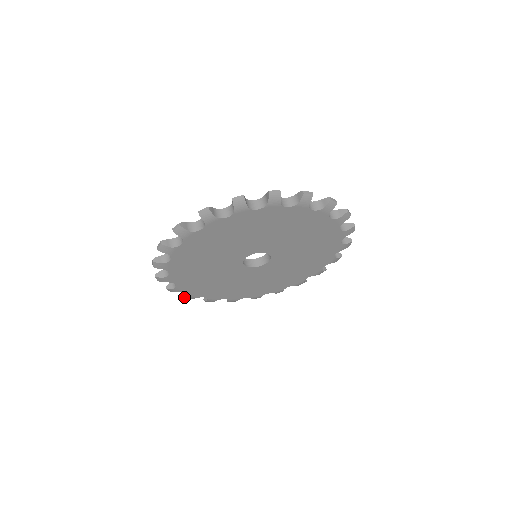
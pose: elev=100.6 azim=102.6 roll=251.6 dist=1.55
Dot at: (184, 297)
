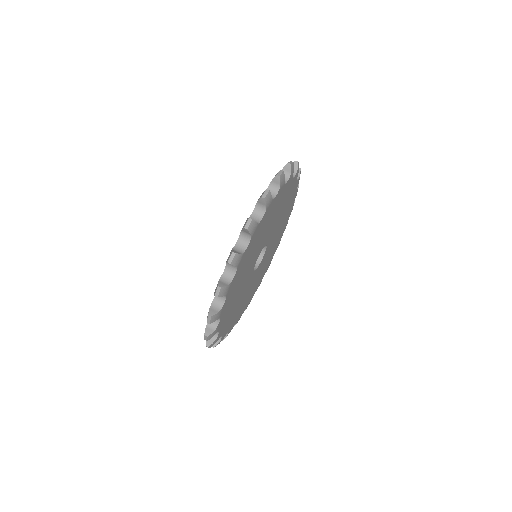
Dot at: occluded
